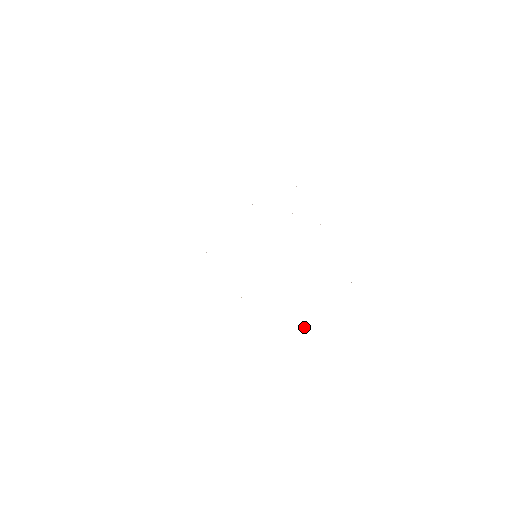
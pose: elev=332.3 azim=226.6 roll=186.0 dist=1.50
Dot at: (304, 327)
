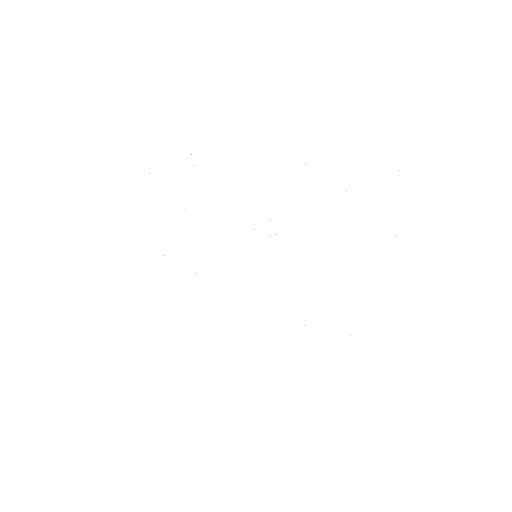
Dot at: occluded
